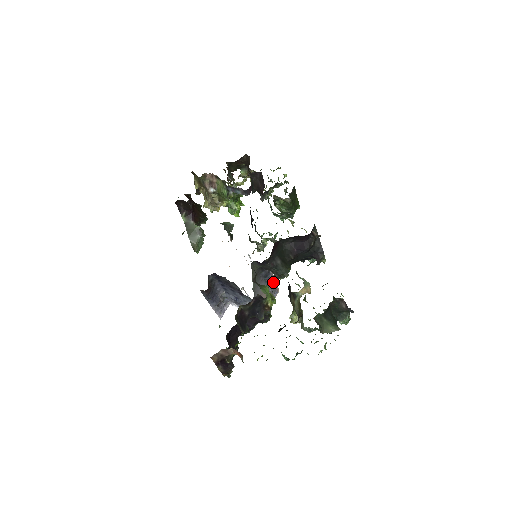
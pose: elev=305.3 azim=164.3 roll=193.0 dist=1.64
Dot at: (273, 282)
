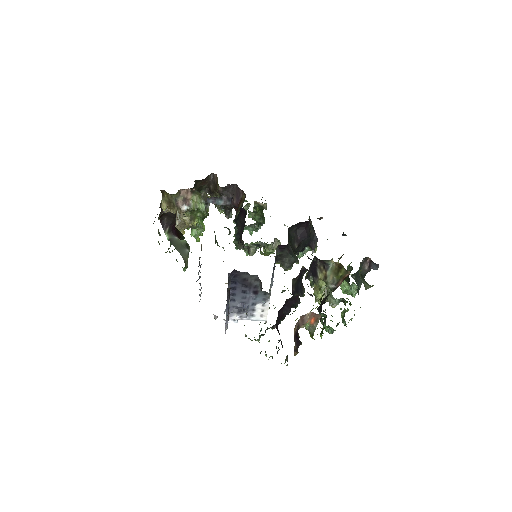
Dot at: occluded
